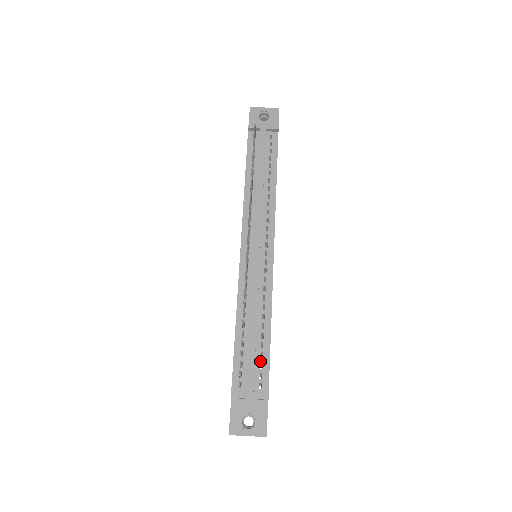
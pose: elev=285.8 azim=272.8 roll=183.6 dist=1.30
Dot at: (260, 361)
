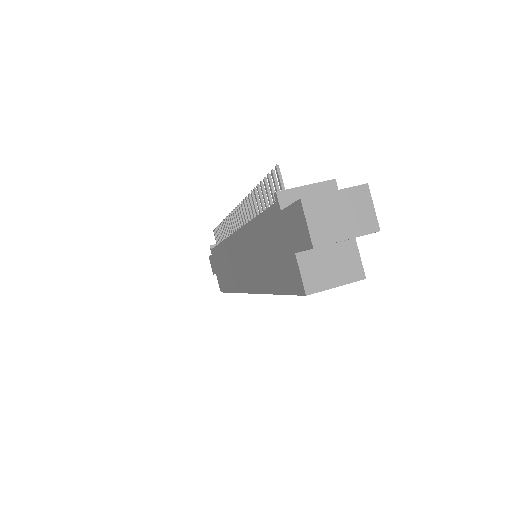
Dot at: occluded
